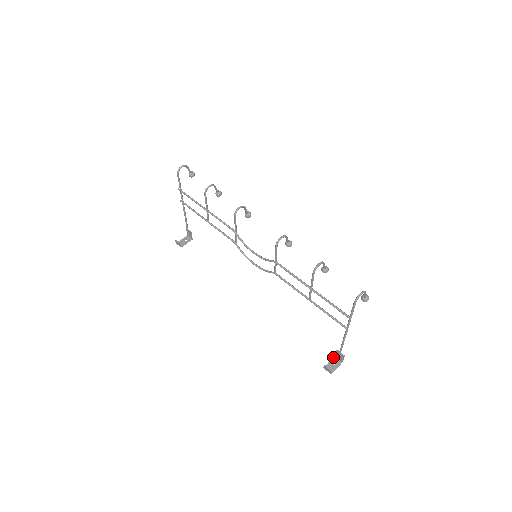
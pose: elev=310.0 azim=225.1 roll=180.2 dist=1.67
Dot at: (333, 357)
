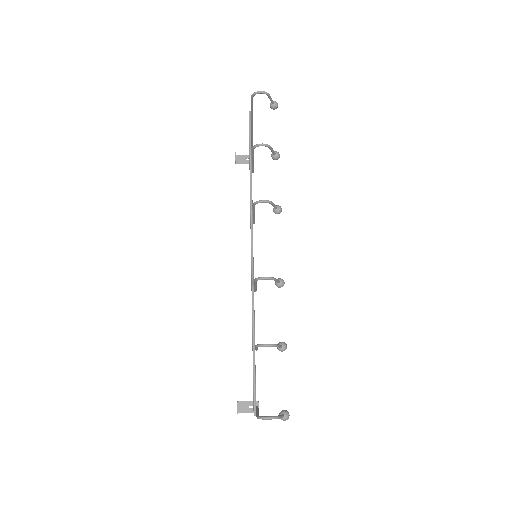
Dot at: occluded
